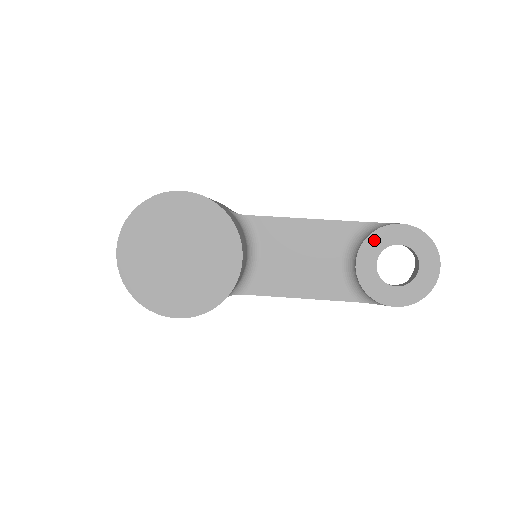
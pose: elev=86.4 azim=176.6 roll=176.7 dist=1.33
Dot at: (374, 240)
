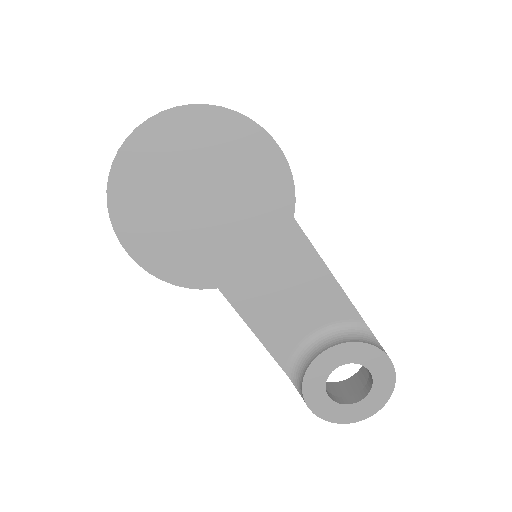
Dot at: (358, 349)
